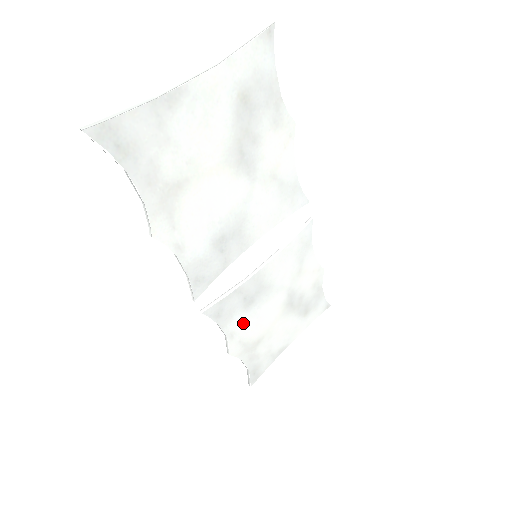
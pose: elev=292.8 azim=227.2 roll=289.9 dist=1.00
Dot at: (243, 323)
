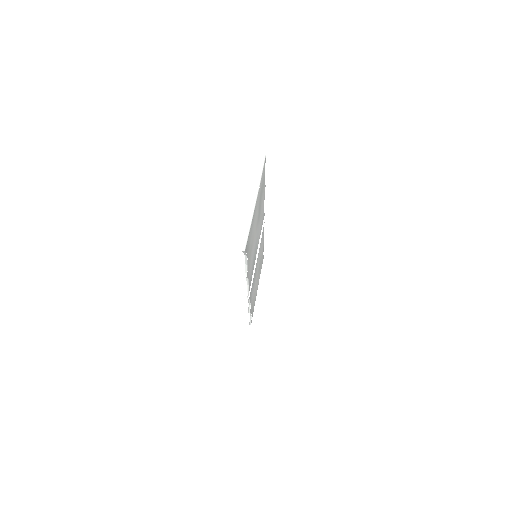
Dot at: occluded
